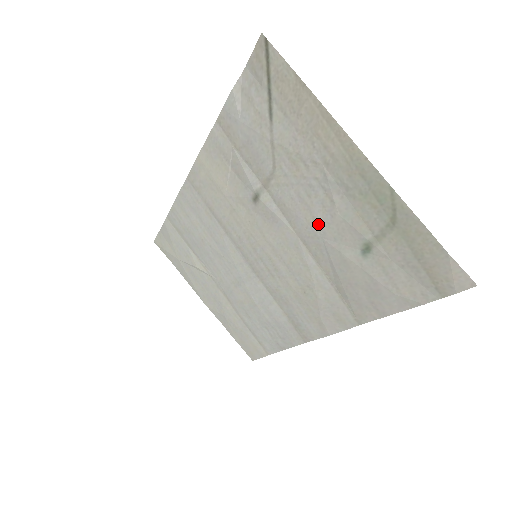
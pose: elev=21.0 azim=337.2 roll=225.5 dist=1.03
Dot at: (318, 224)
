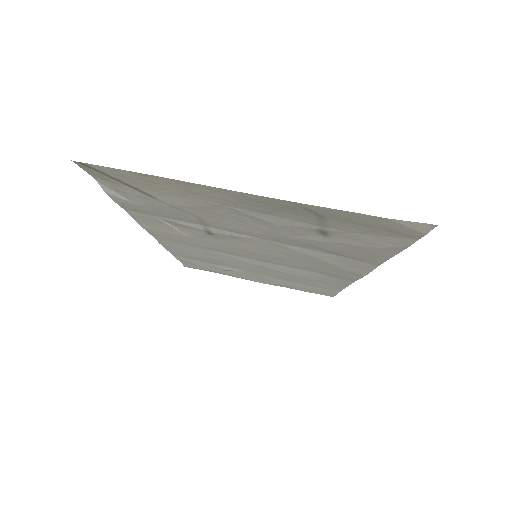
Dot at: (270, 232)
